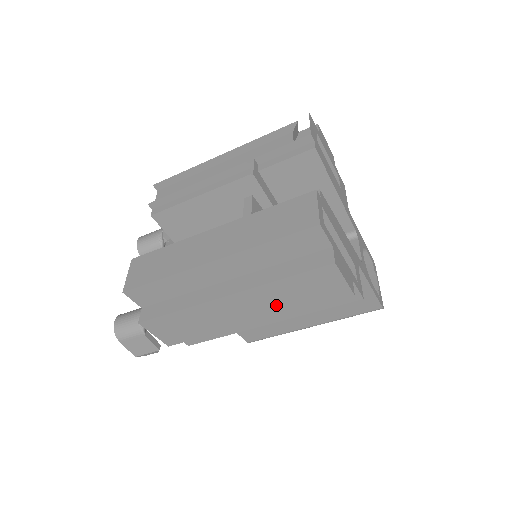
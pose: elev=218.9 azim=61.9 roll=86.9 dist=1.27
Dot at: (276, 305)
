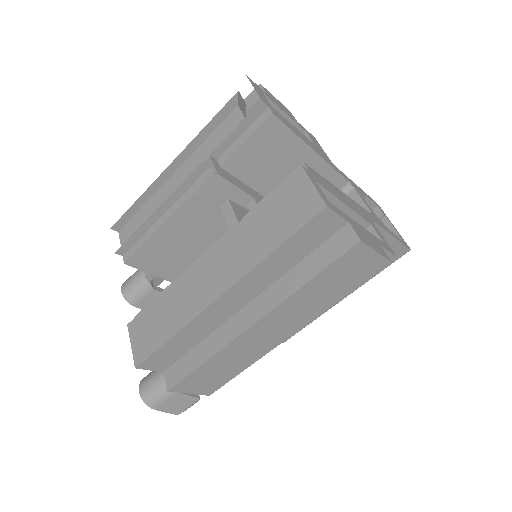
Dot at: (309, 309)
